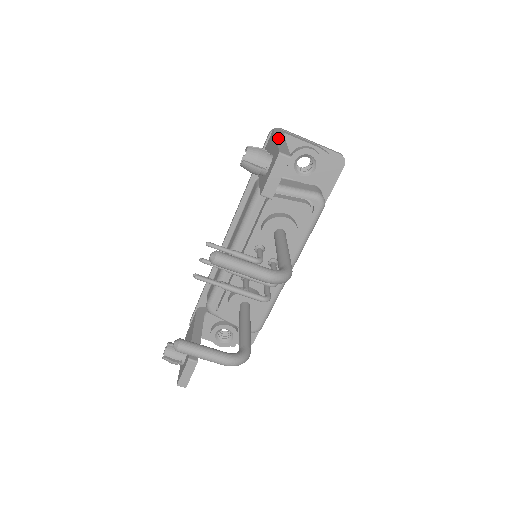
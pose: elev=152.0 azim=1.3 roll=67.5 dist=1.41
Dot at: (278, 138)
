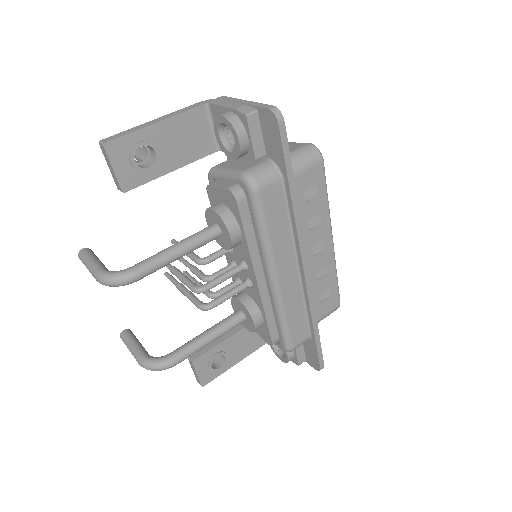
Dot at: (161, 118)
